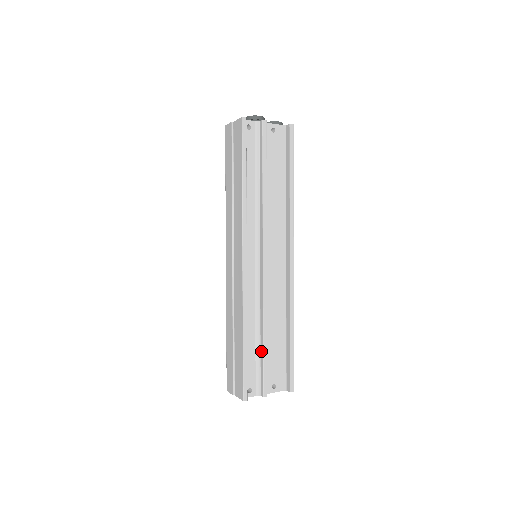
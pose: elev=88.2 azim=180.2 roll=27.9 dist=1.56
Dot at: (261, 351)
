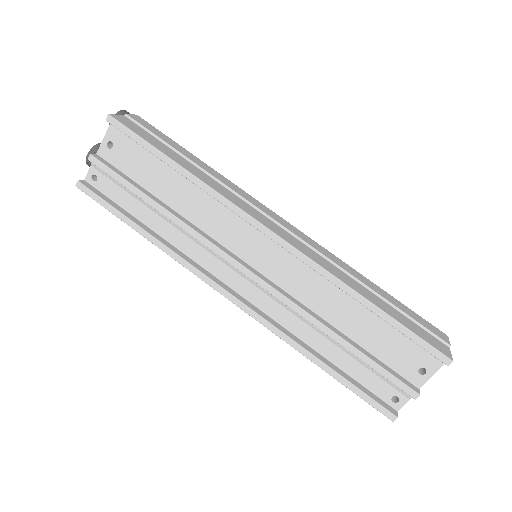
Dot at: (356, 355)
